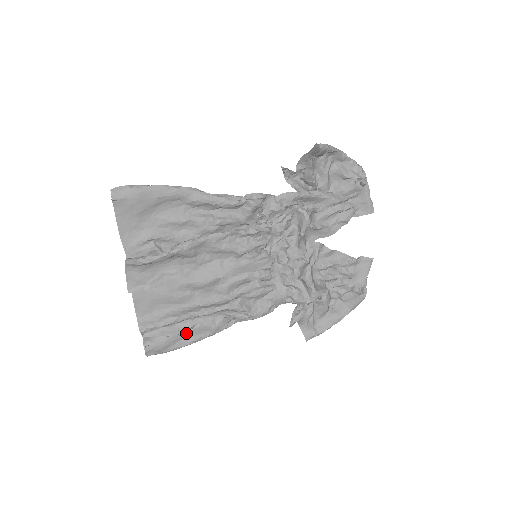
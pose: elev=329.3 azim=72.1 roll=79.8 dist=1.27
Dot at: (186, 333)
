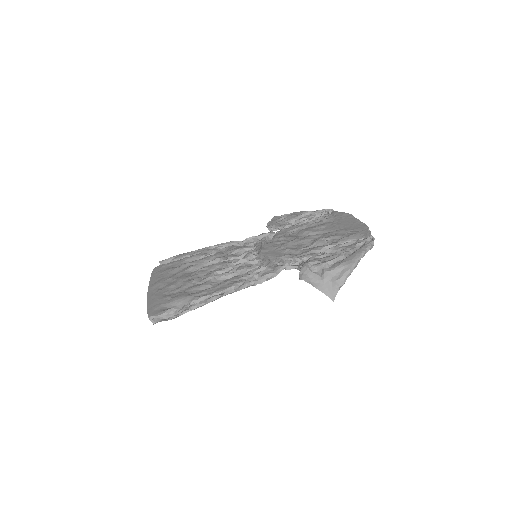
Dot at: occluded
